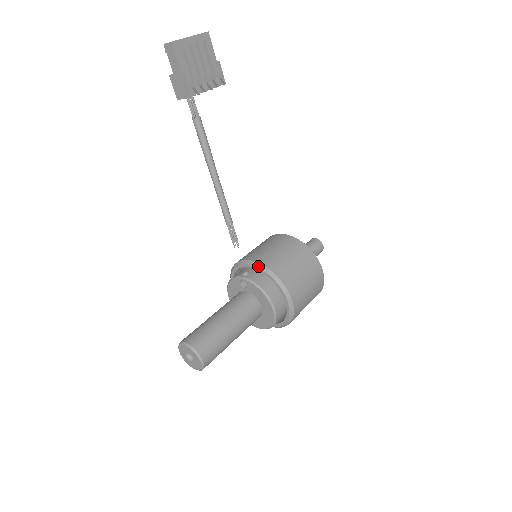
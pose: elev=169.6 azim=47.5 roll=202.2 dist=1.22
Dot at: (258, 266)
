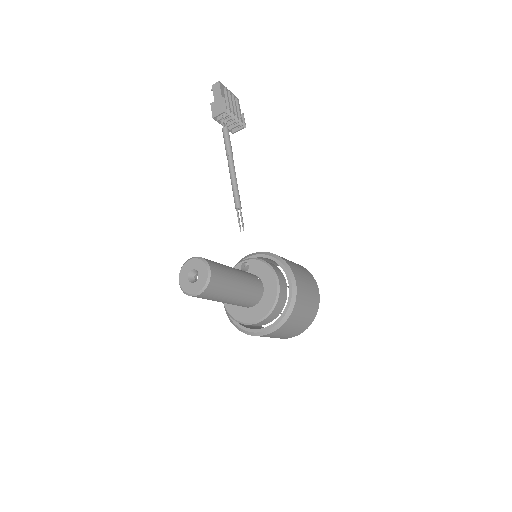
Dot at: (260, 253)
